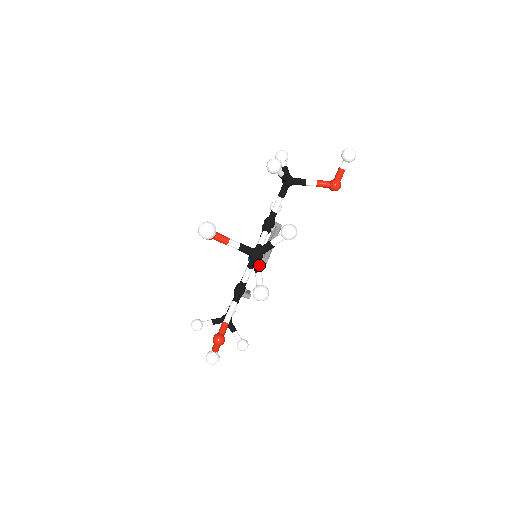
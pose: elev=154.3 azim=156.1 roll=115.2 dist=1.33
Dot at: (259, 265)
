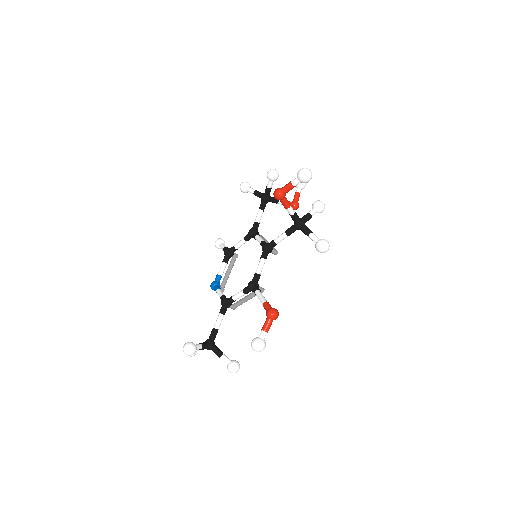
Dot at: (309, 229)
